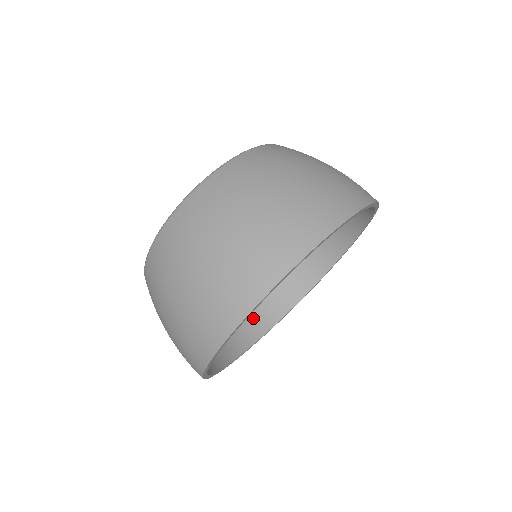
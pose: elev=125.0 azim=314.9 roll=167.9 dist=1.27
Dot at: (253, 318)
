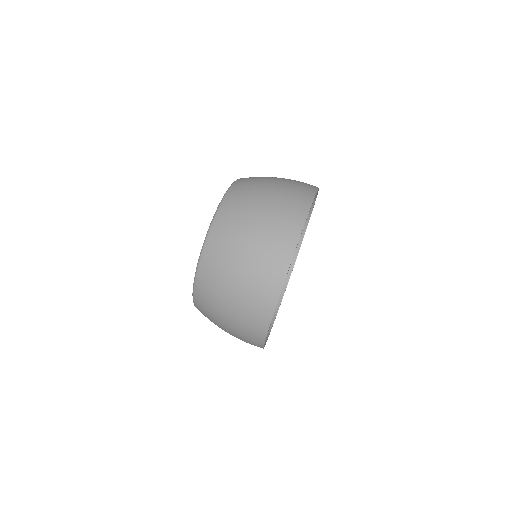
Dot at: occluded
